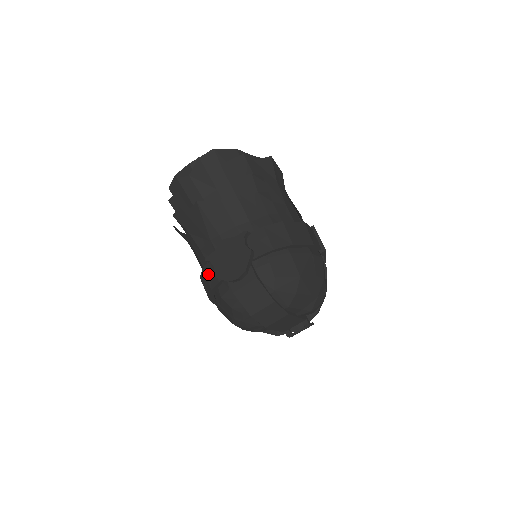
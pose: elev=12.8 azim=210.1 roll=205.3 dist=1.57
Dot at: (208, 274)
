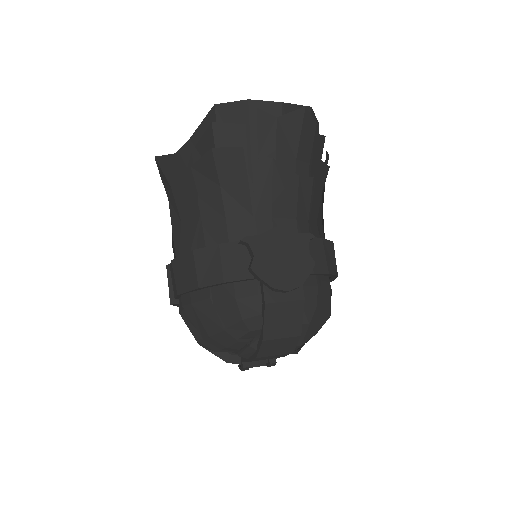
Dot at: (227, 257)
